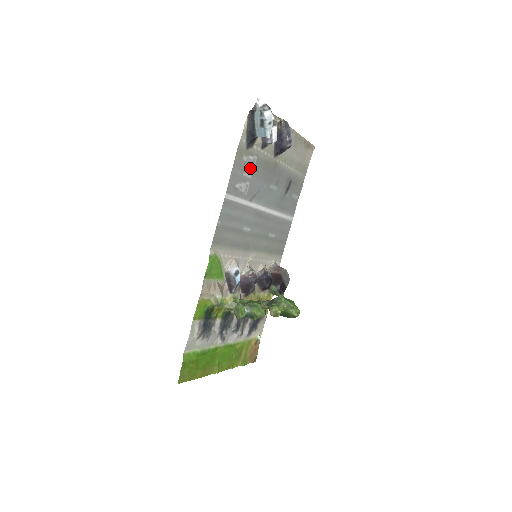
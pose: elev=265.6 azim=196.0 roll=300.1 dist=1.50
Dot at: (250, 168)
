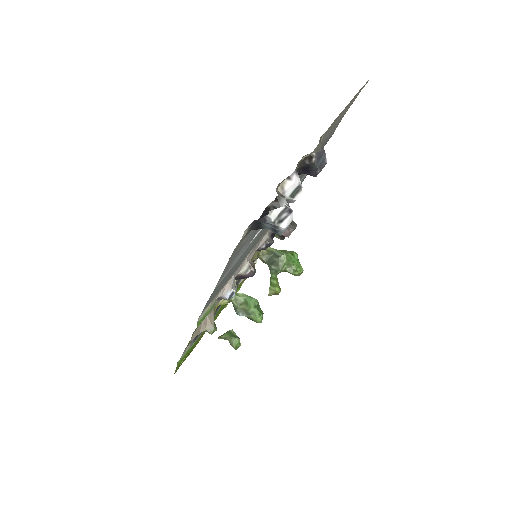
Dot at: (252, 232)
